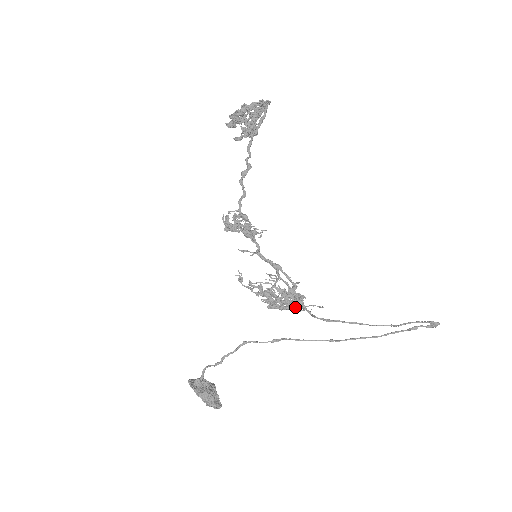
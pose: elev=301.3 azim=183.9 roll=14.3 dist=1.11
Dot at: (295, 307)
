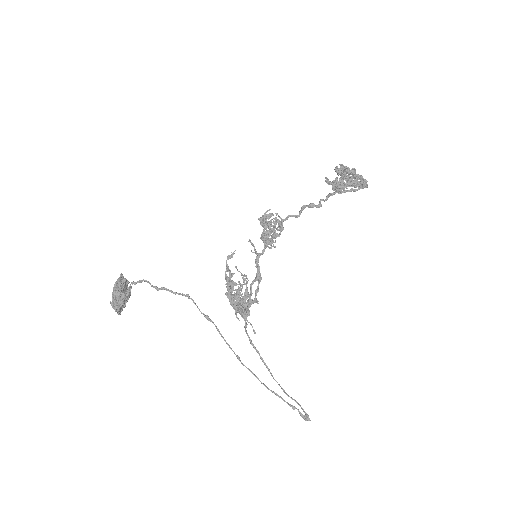
Dot at: (240, 313)
